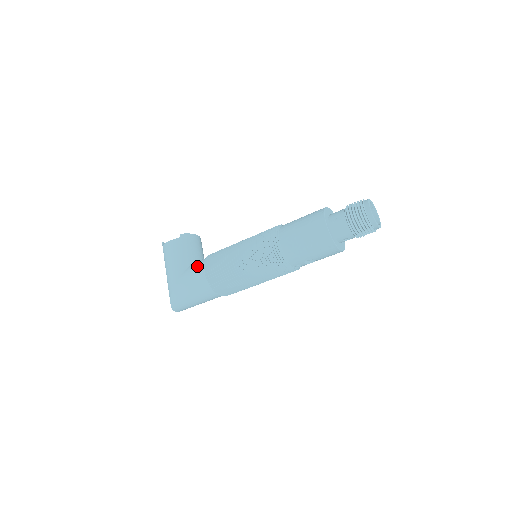
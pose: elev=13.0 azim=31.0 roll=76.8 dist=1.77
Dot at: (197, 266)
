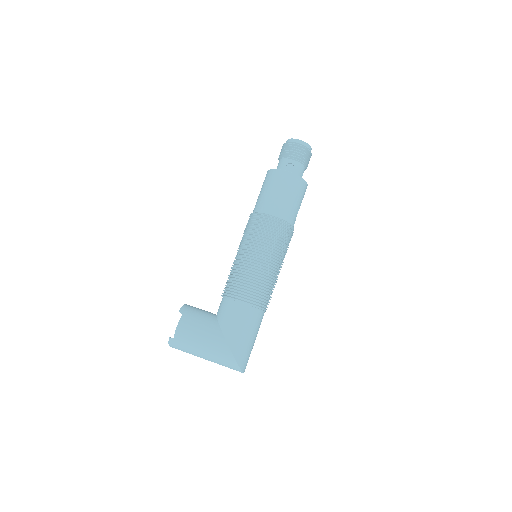
Dot at: (228, 309)
